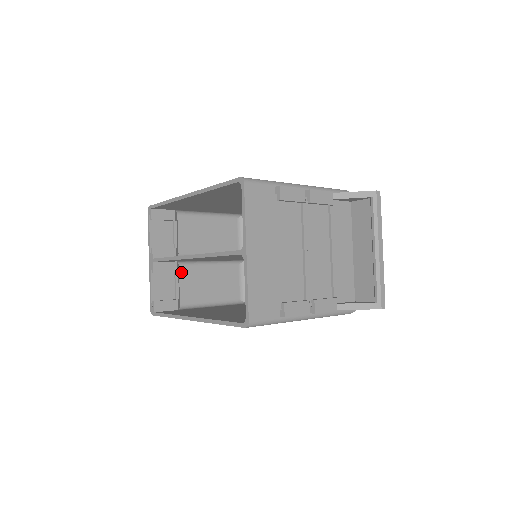
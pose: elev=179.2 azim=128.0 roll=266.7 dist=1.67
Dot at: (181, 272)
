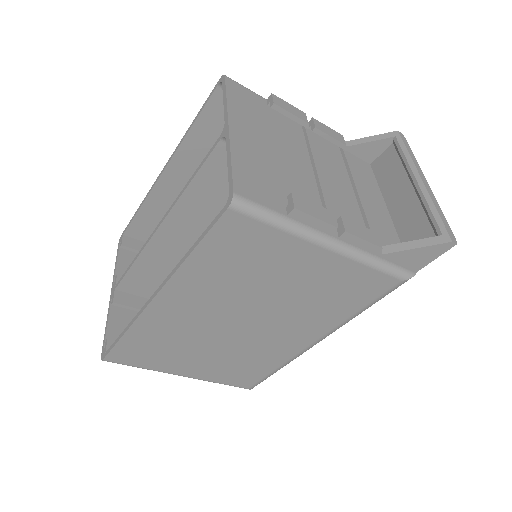
Dot at: occluded
